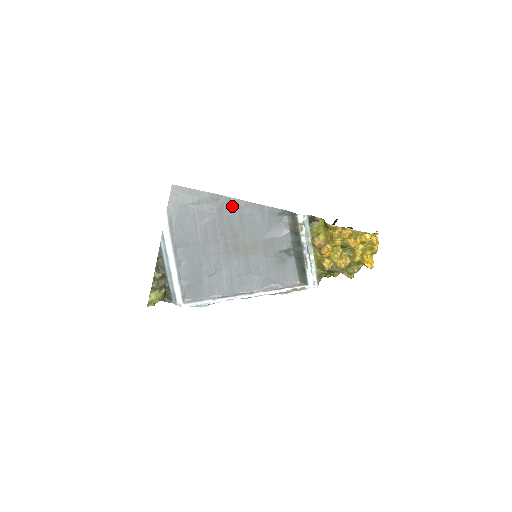
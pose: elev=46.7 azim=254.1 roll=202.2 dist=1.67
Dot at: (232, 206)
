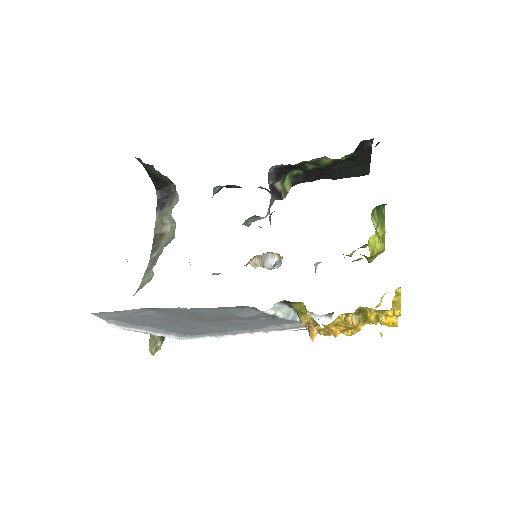
Dot at: (174, 310)
